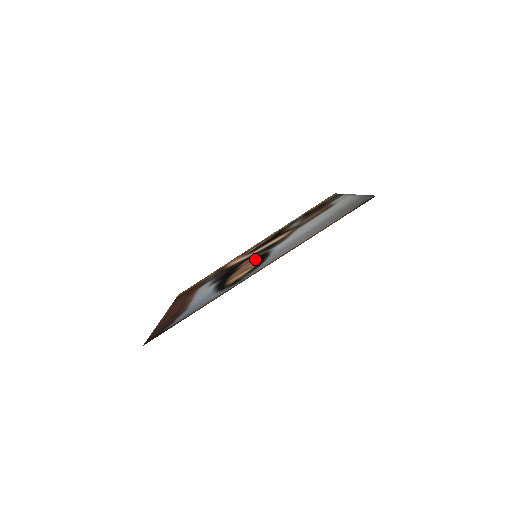
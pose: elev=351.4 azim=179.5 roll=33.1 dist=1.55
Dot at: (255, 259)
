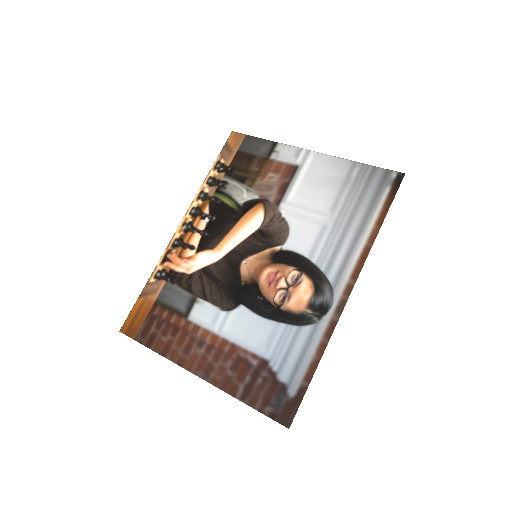
Dot at: (274, 264)
